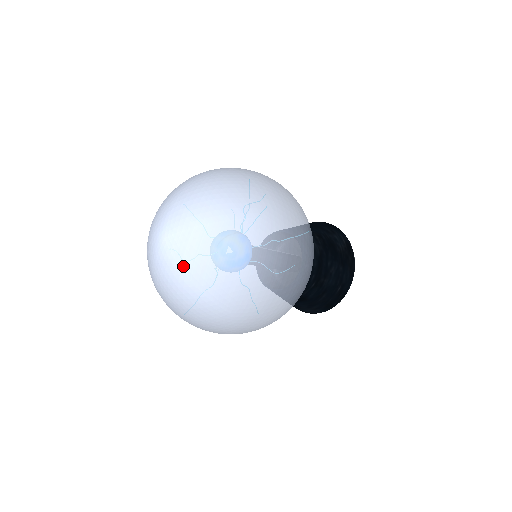
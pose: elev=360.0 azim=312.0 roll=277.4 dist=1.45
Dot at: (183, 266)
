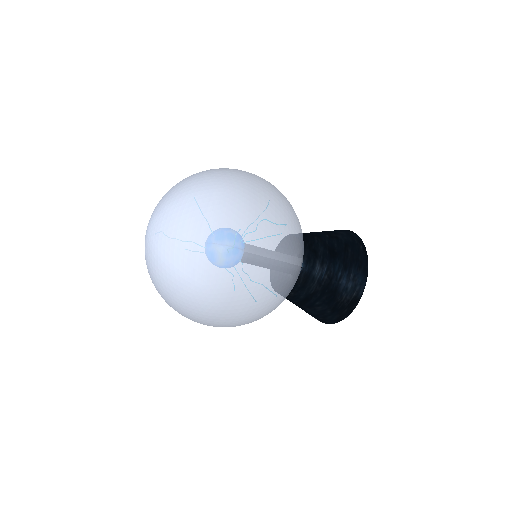
Dot at: (146, 261)
